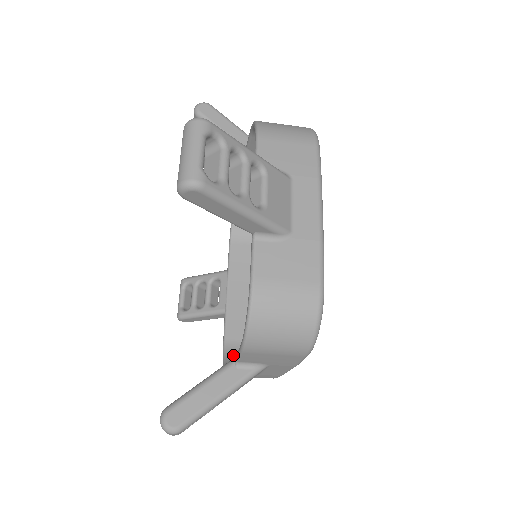
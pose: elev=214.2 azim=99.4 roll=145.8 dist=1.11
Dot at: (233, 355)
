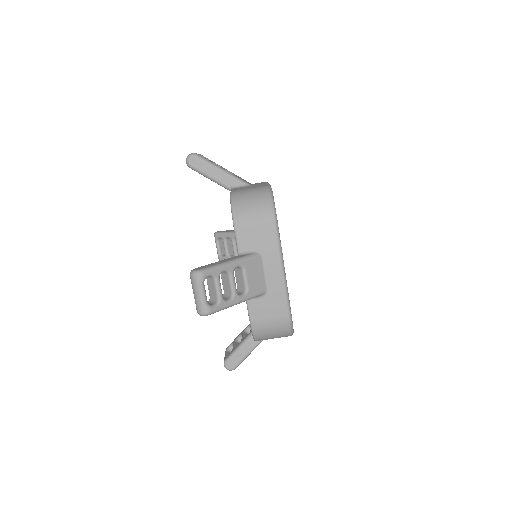
Dot at: occluded
